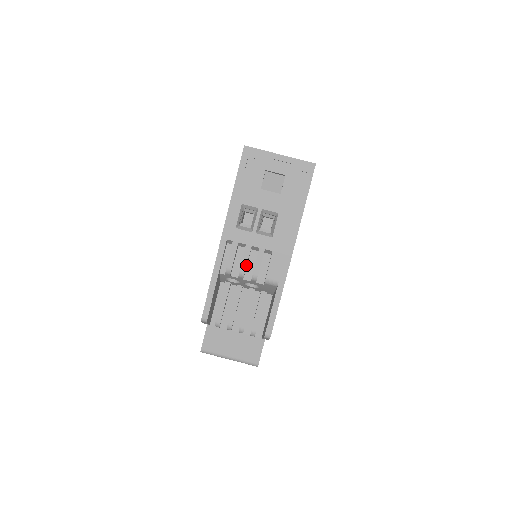
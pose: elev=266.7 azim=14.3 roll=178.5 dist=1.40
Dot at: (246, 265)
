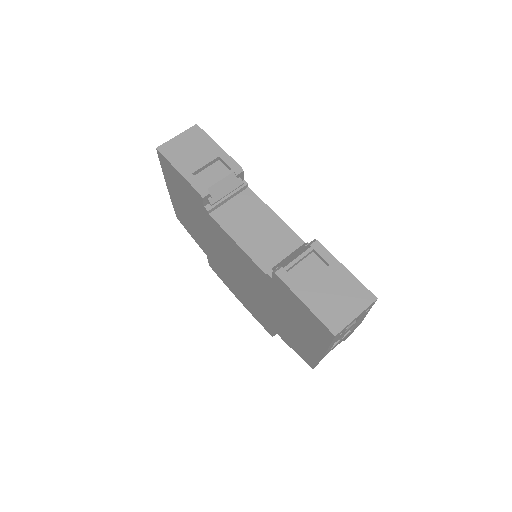
Dot at: occluded
